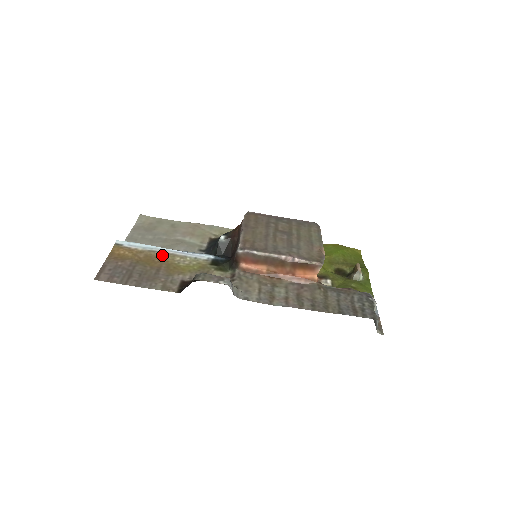
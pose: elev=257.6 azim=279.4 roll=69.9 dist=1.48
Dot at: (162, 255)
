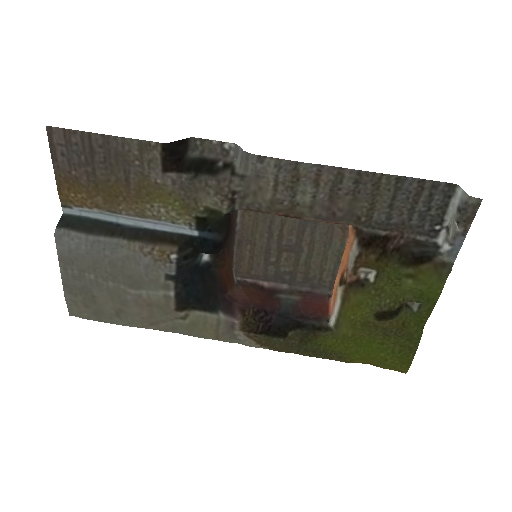
Dot at: (127, 211)
